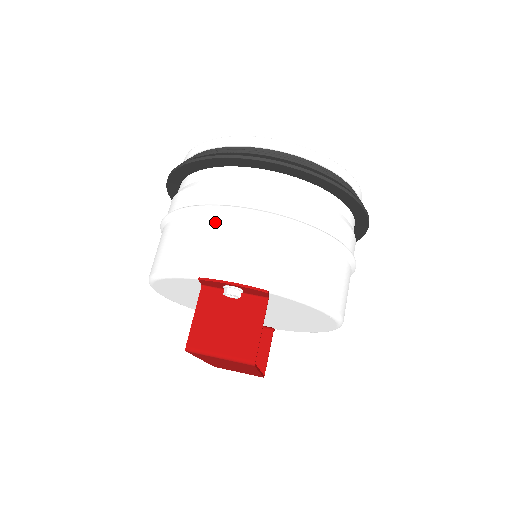
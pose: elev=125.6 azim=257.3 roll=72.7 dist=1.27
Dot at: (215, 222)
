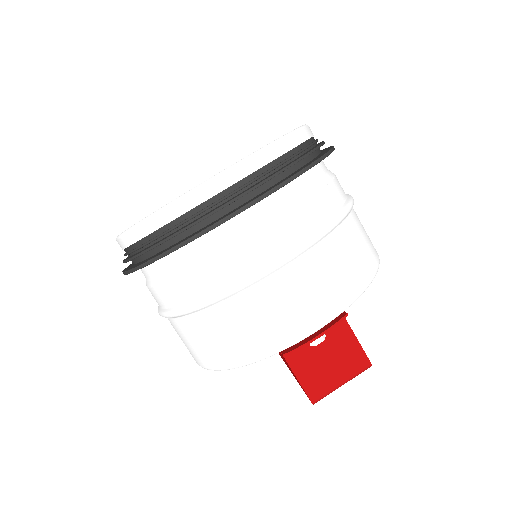
Dot at: (250, 297)
